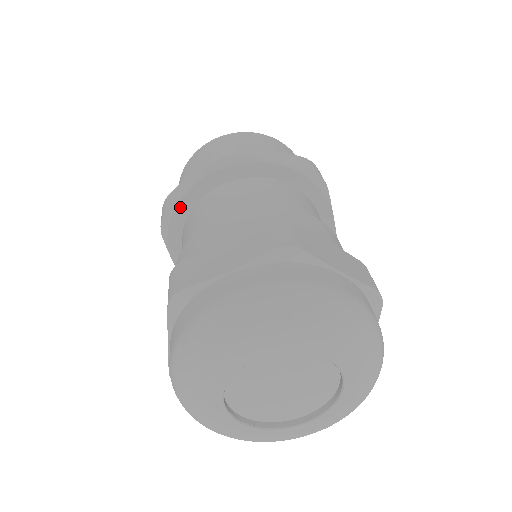
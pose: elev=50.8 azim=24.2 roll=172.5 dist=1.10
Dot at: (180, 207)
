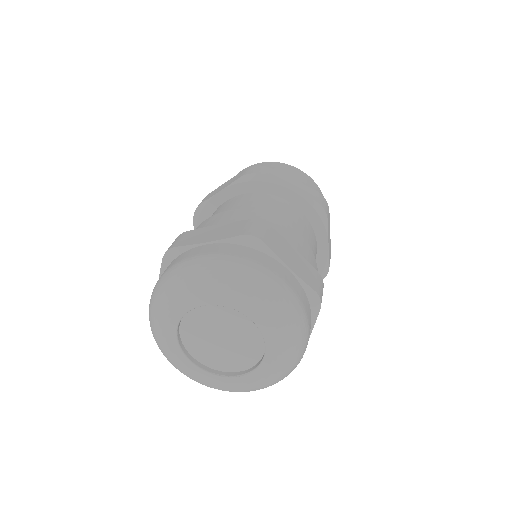
Dot at: occluded
